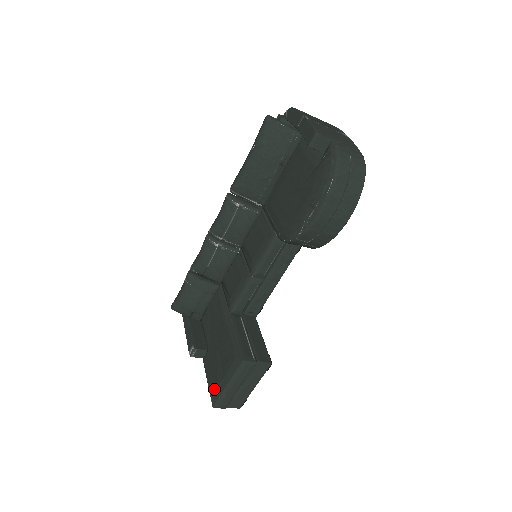
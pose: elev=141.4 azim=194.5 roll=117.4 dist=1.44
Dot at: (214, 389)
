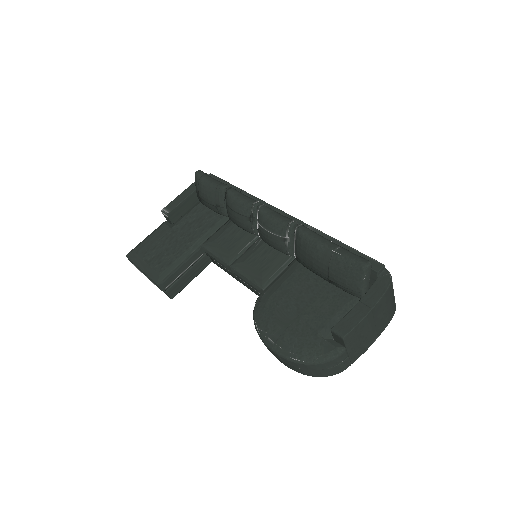
Dot at: (138, 253)
